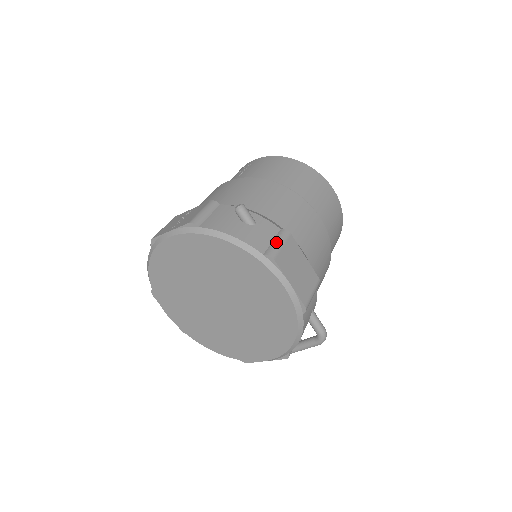
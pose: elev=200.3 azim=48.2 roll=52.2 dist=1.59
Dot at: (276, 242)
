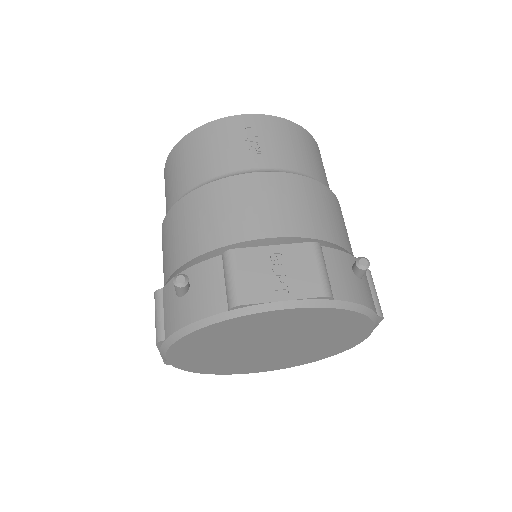
Dot at: (375, 293)
